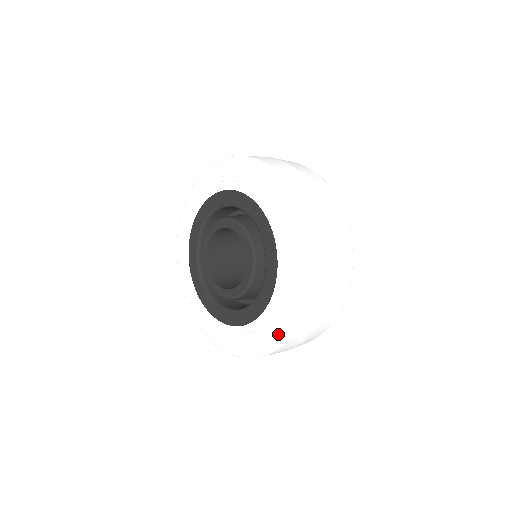
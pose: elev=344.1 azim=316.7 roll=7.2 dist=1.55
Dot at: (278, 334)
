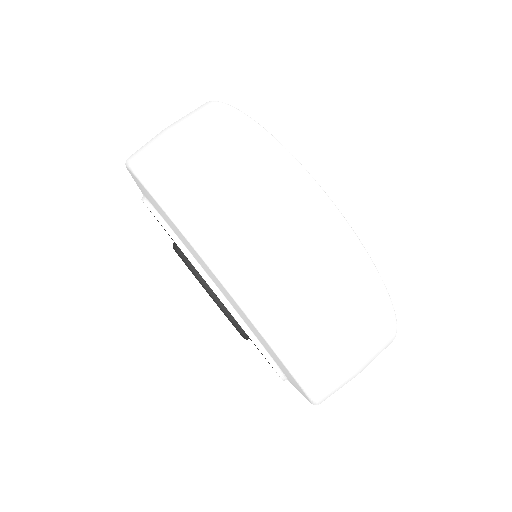
Dot at: occluded
